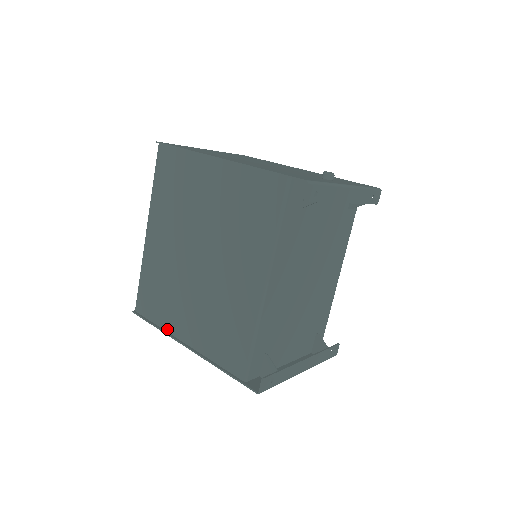
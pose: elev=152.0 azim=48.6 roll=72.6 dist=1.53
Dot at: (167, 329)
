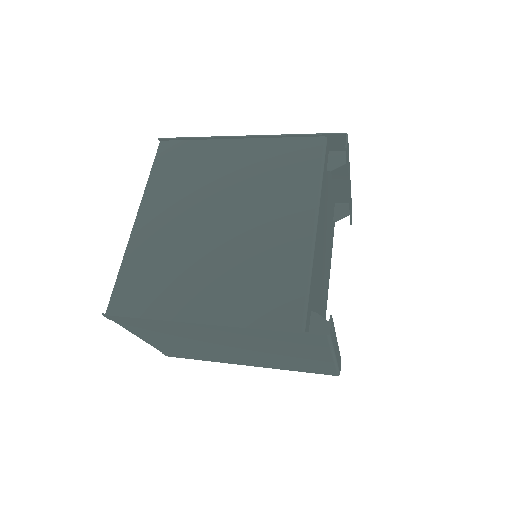
Dot at: (168, 316)
